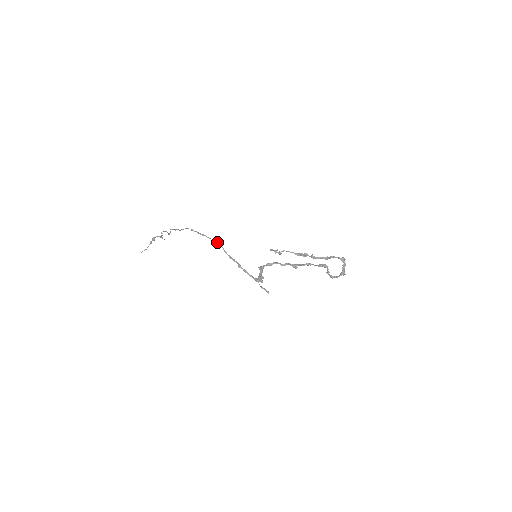
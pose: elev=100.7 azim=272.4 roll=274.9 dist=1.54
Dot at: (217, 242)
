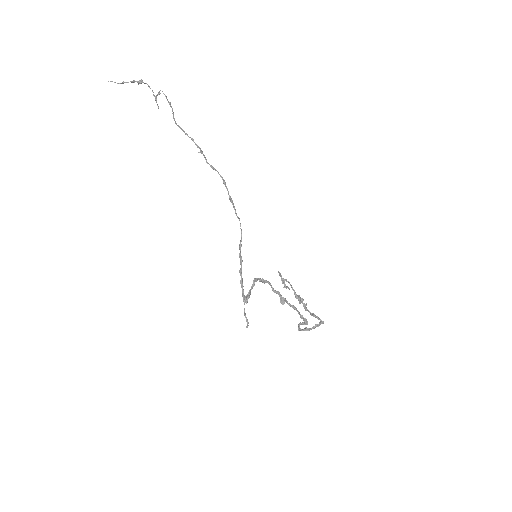
Dot at: occluded
